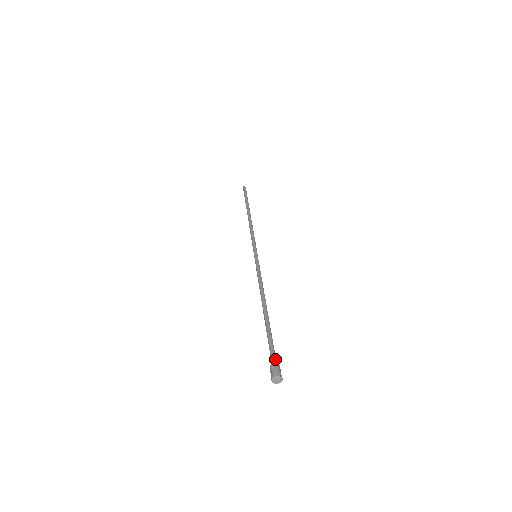
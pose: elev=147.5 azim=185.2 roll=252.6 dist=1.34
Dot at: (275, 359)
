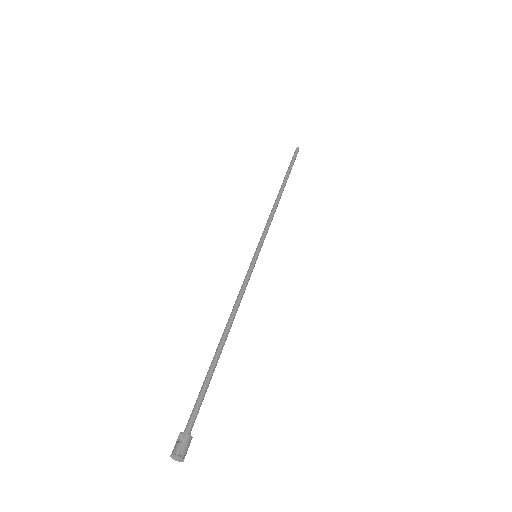
Dot at: (191, 425)
